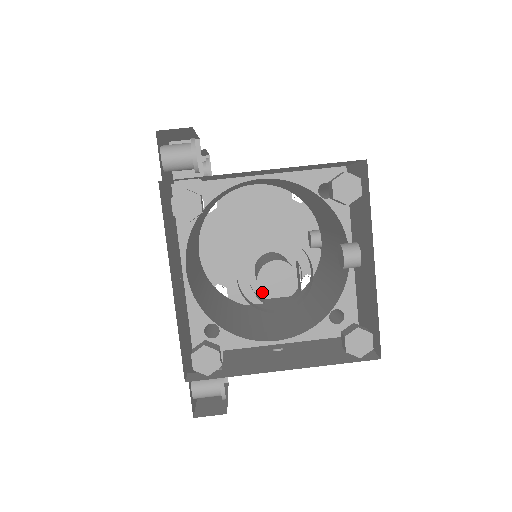
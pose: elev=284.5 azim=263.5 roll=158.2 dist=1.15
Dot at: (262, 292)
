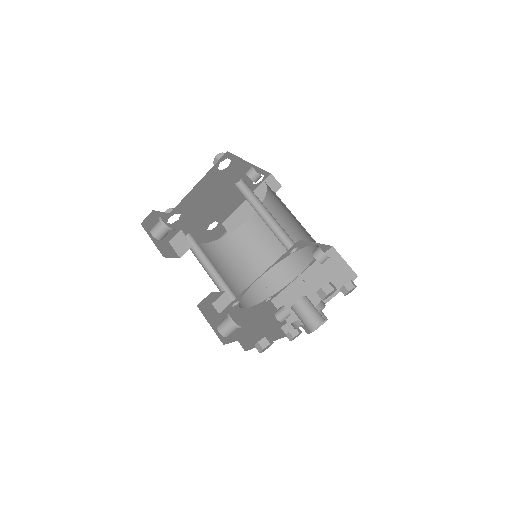
Dot at: (235, 205)
